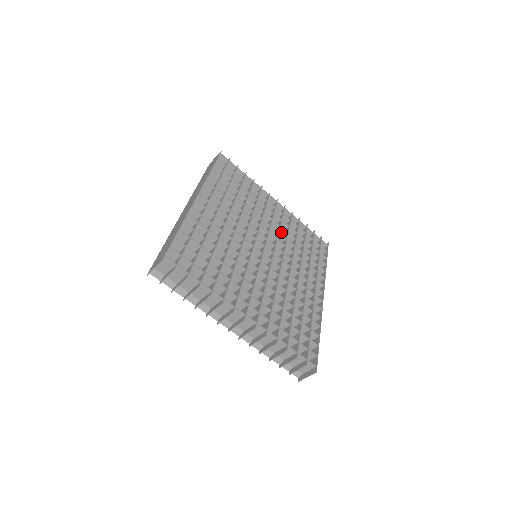
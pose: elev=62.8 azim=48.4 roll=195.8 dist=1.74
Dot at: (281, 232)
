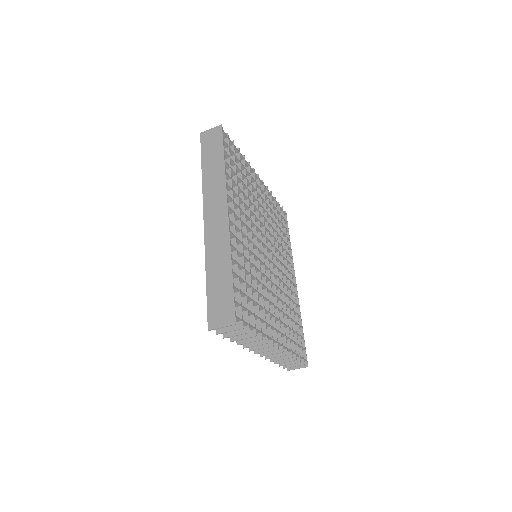
Dot at: occluded
